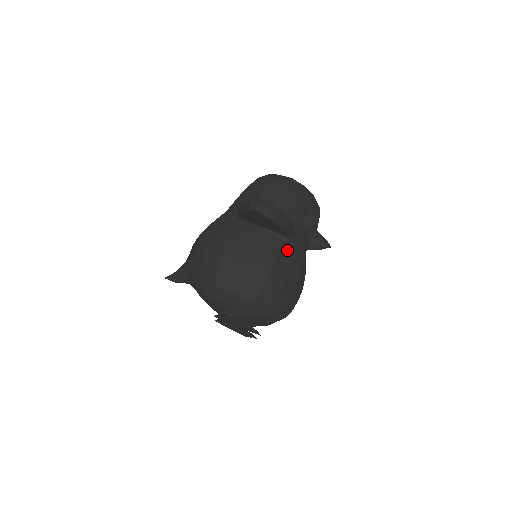
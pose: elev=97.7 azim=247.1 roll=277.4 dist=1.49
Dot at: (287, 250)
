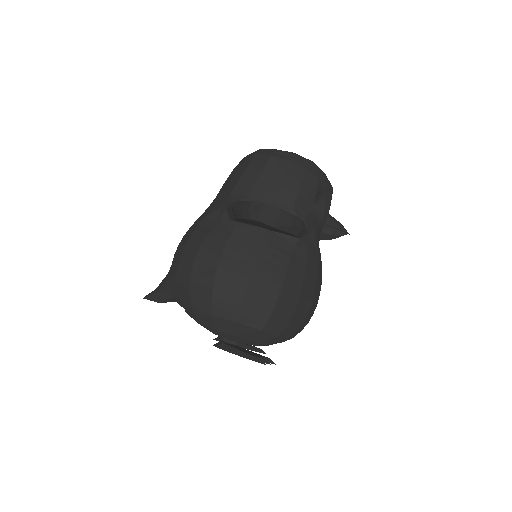
Dot at: (299, 254)
